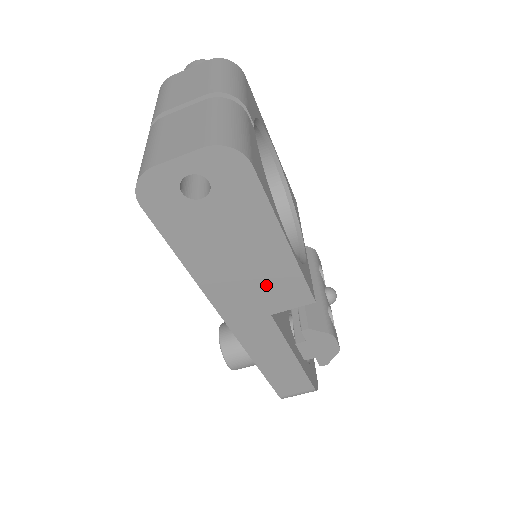
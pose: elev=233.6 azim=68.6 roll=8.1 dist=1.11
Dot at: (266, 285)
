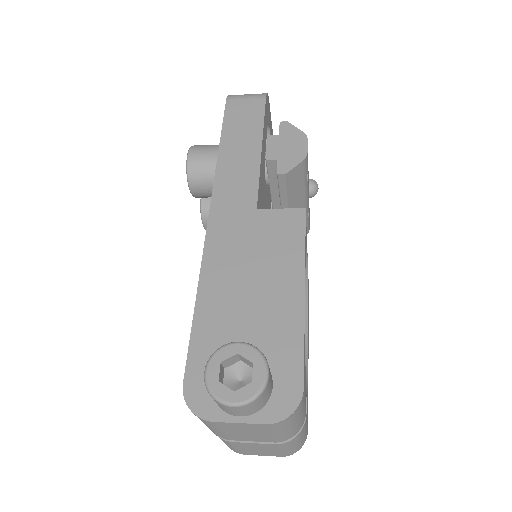
Dot at: occluded
